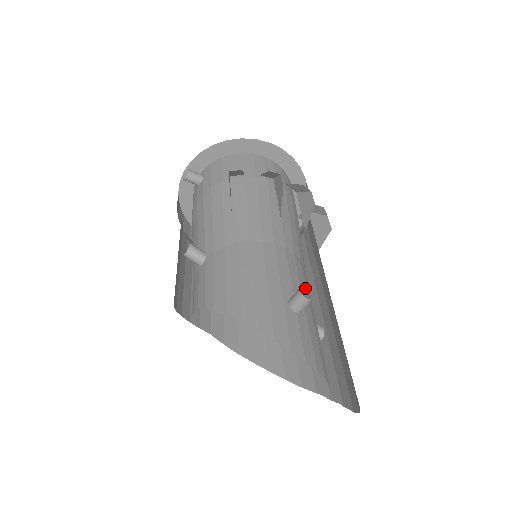
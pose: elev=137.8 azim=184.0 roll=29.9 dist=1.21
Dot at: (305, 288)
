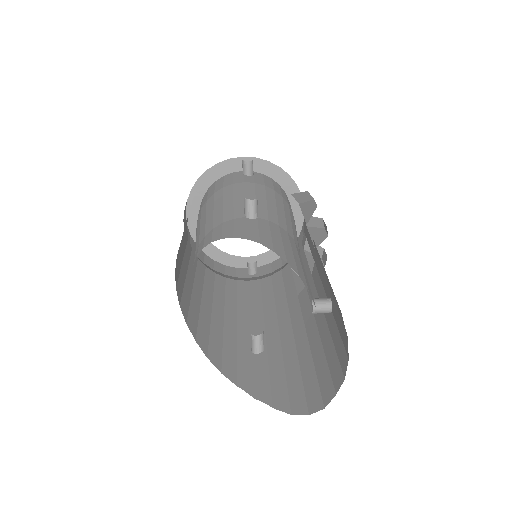
Dot at: occluded
